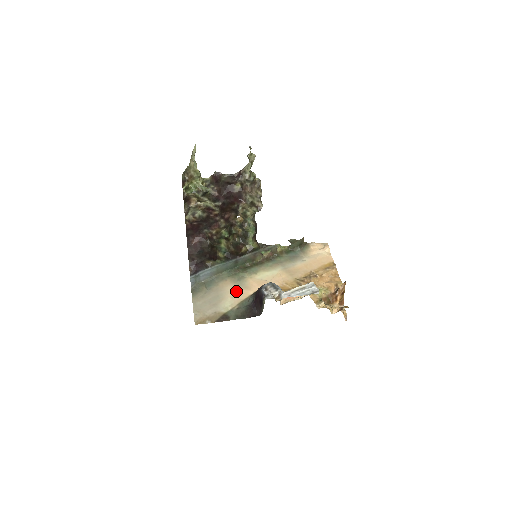
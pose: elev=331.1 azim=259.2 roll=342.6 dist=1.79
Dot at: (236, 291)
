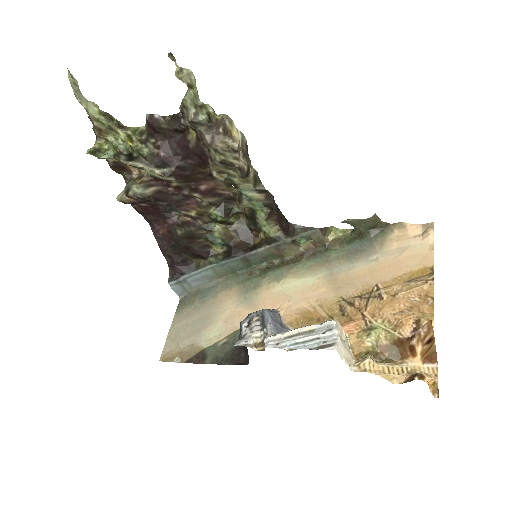
Dot at: (235, 311)
